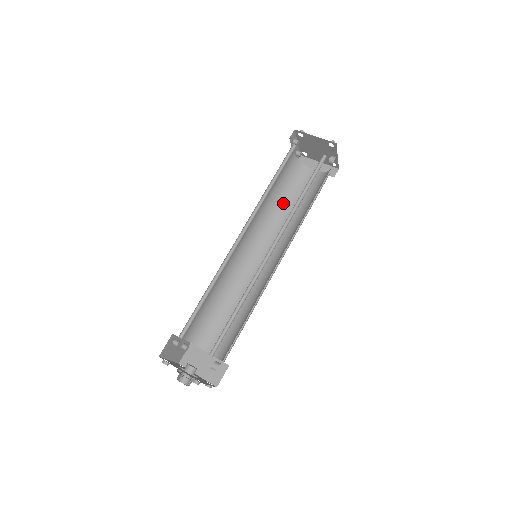
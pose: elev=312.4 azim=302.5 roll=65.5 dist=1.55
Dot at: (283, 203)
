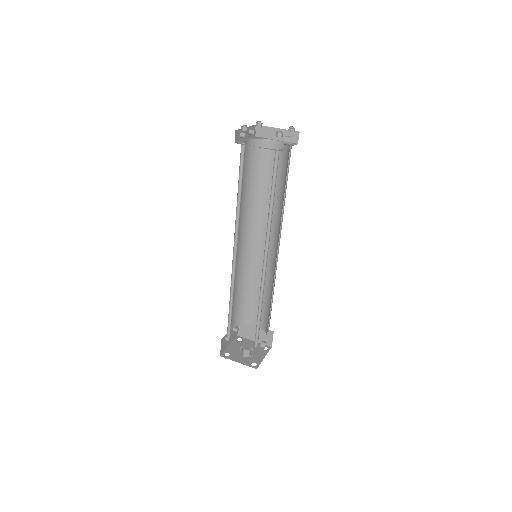
Dot at: (259, 187)
